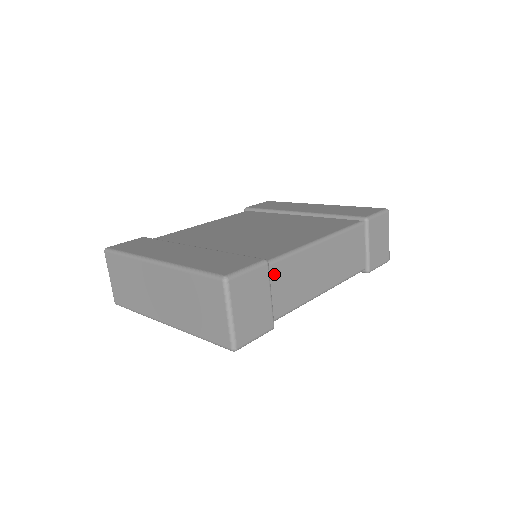
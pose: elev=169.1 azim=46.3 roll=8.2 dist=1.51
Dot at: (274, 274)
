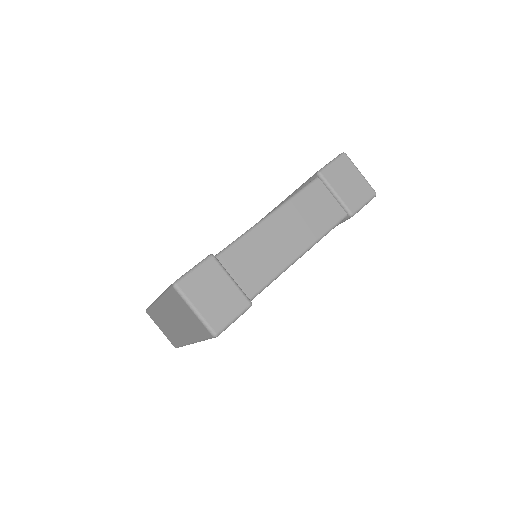
Dot at: (228, 262)
